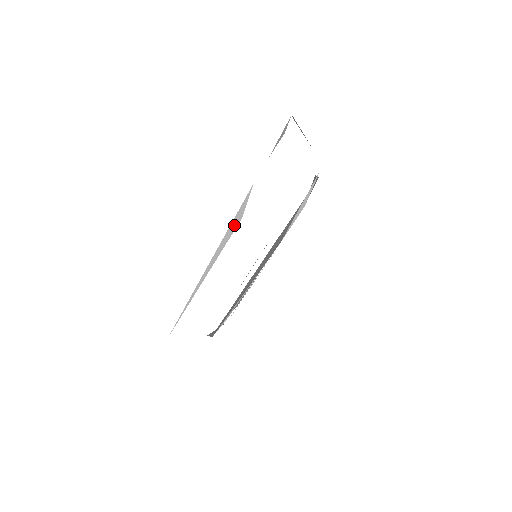
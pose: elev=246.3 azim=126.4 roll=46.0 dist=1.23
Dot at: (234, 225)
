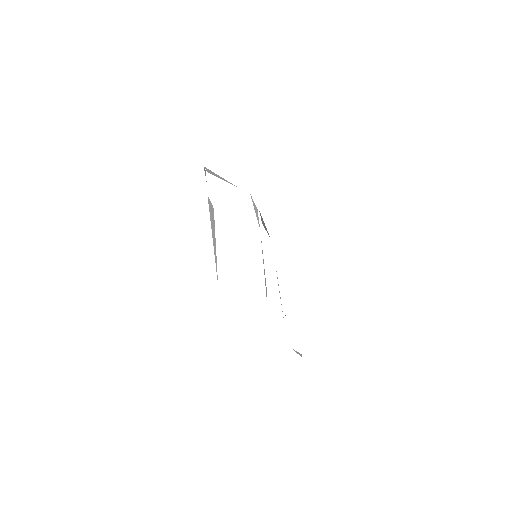
Dot at: (212, 213)
